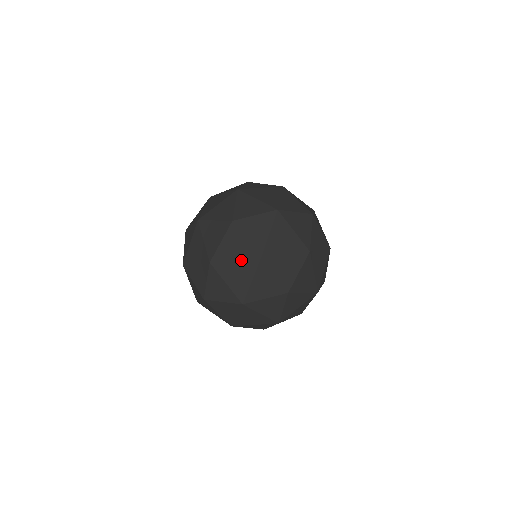
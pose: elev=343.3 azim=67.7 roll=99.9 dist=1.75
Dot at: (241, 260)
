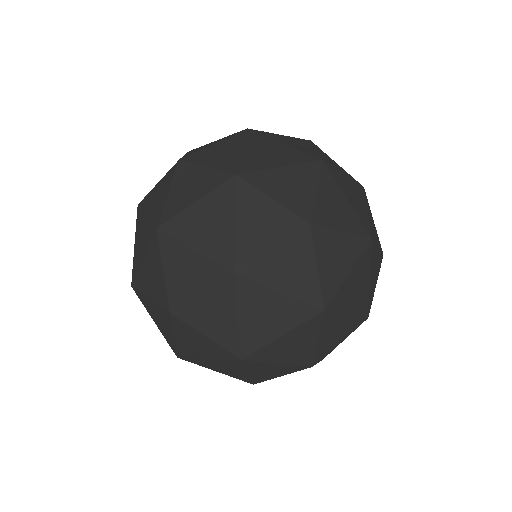
Dot at: (205, 197)
